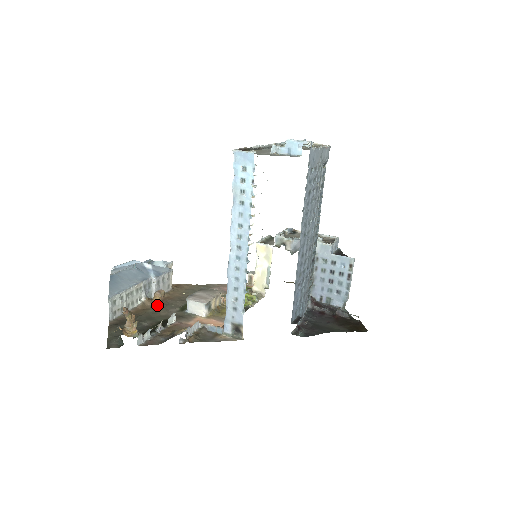
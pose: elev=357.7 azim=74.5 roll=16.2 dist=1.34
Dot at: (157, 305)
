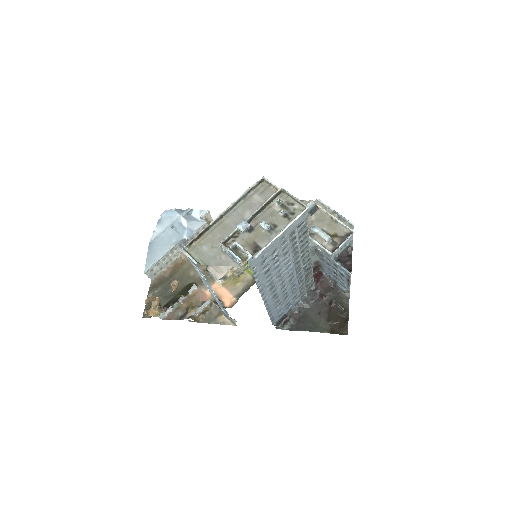
Dot at: occluded
